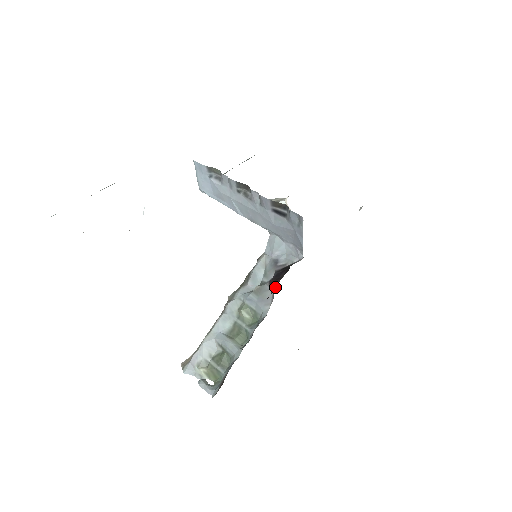
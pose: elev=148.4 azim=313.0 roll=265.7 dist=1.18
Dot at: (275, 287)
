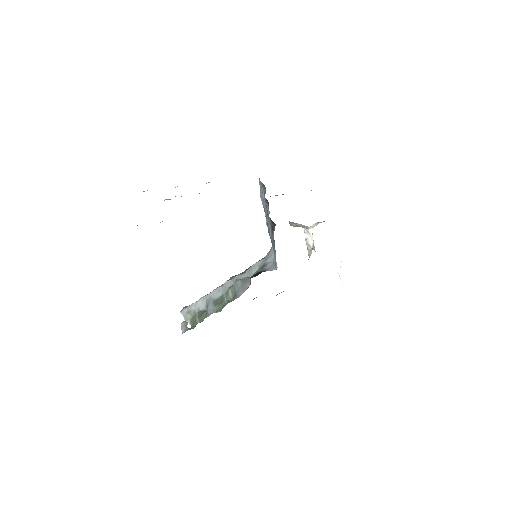
Dot at: occluded
